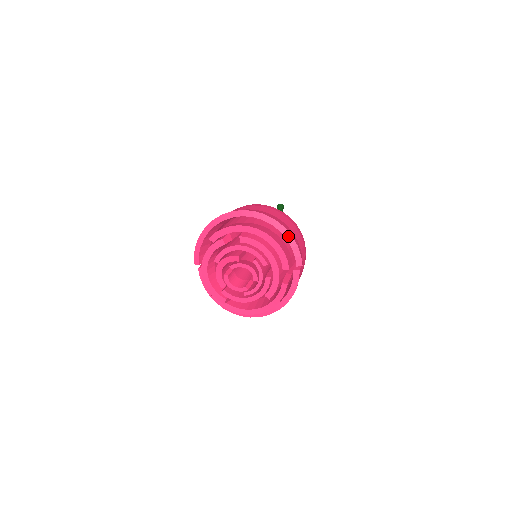
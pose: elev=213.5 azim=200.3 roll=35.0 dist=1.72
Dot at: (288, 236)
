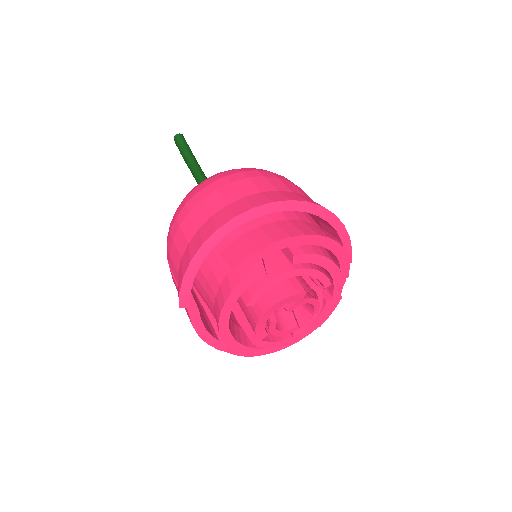
Dot at: (340, 227)
